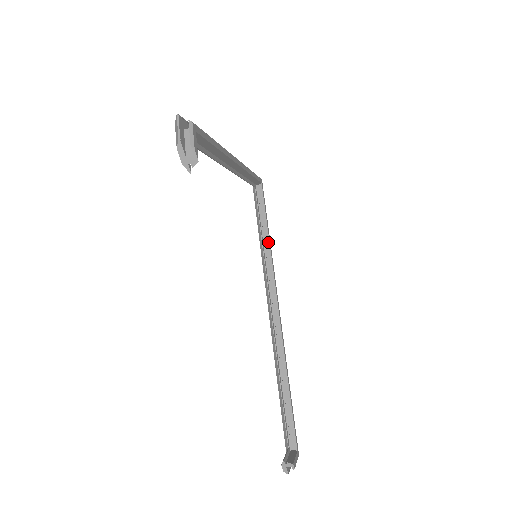
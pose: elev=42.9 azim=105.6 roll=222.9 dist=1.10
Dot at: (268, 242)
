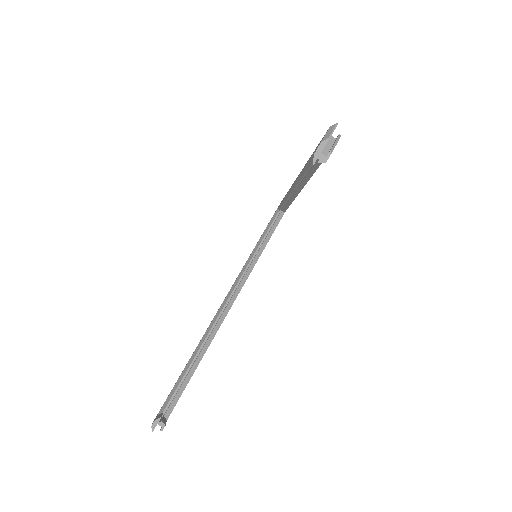
Dot at: (260, 255)
